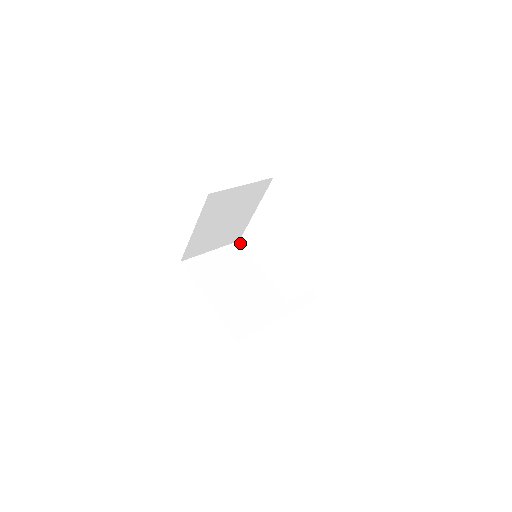
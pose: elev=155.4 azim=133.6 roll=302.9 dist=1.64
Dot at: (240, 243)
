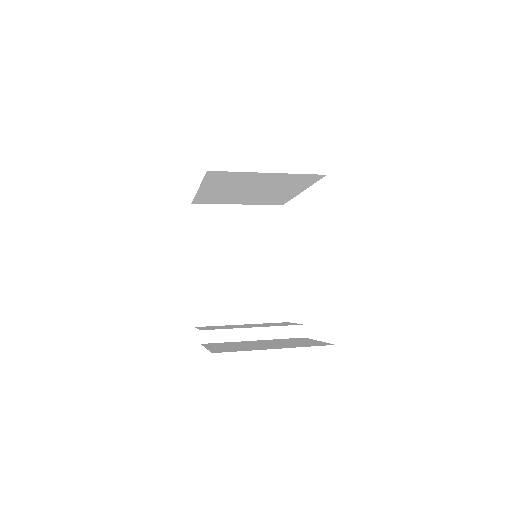
Dot at: (282, 208)
